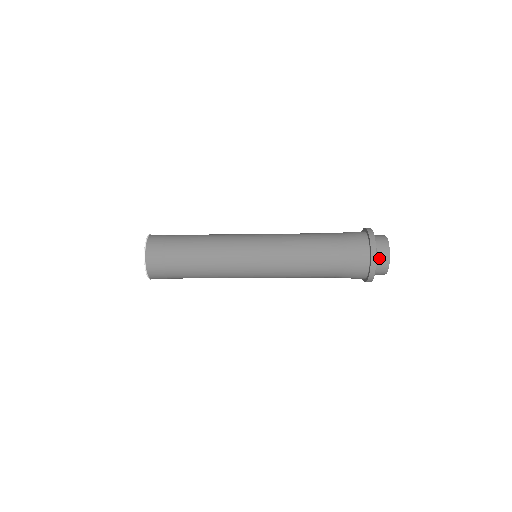
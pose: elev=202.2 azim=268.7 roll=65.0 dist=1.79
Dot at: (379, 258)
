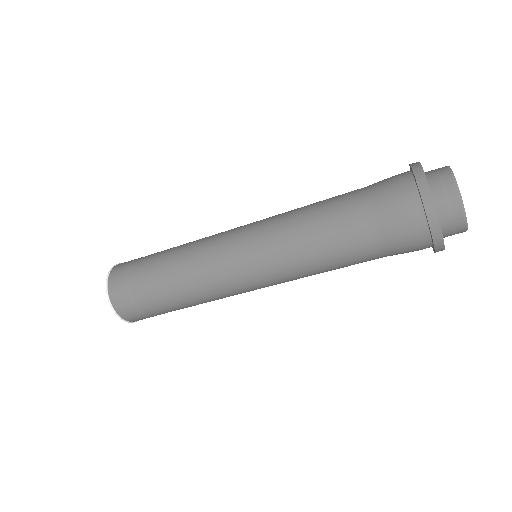
Dot at: (446, 220)
